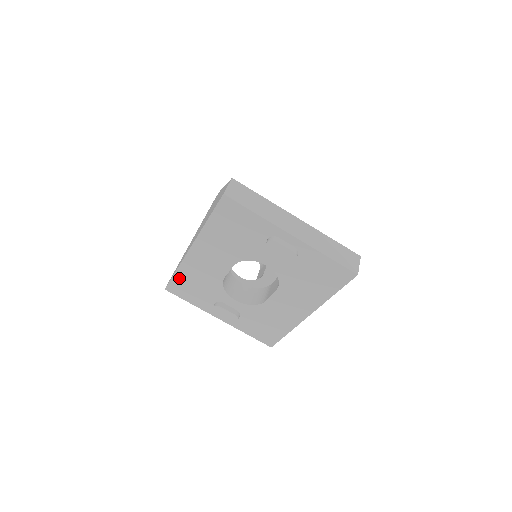
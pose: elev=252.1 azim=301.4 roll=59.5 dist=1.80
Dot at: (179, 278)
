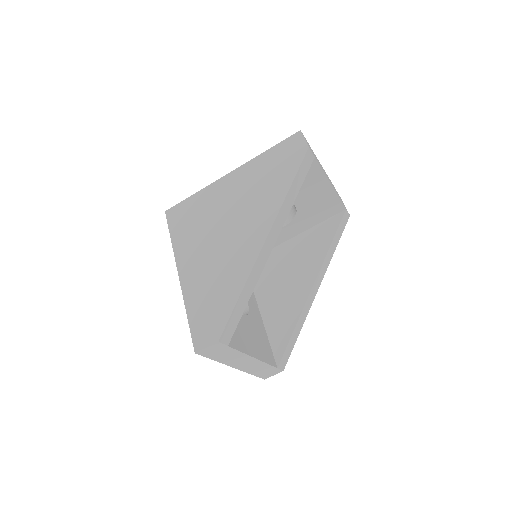
Dot at: occluded
